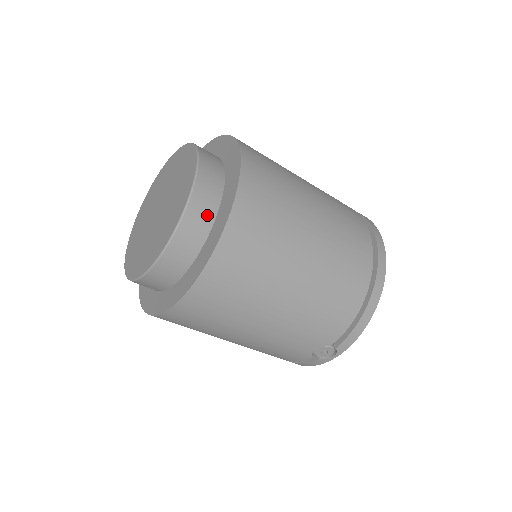
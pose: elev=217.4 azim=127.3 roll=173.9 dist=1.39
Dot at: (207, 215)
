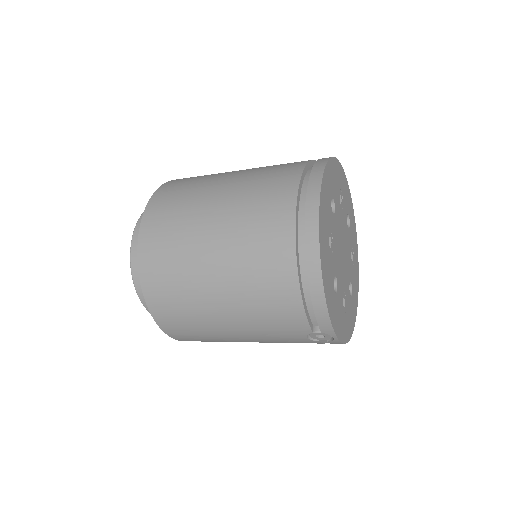
Dot at: occluded
